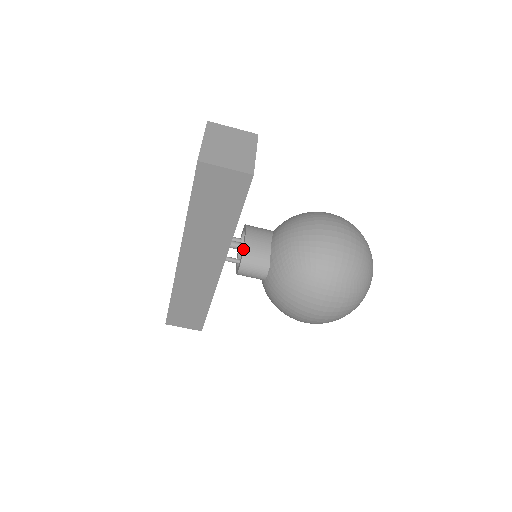
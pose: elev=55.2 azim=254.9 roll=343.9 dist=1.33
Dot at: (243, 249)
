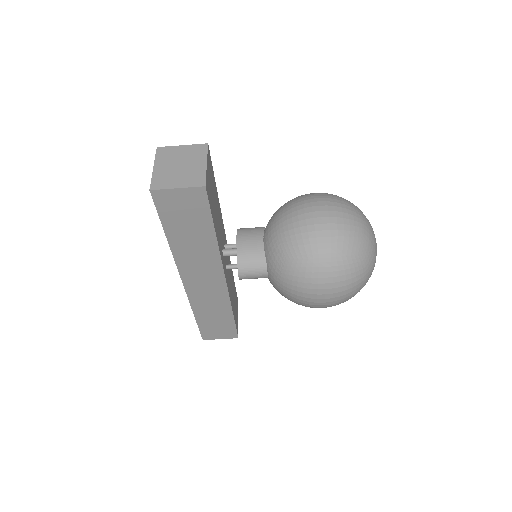
Dot at: (236, 254)
